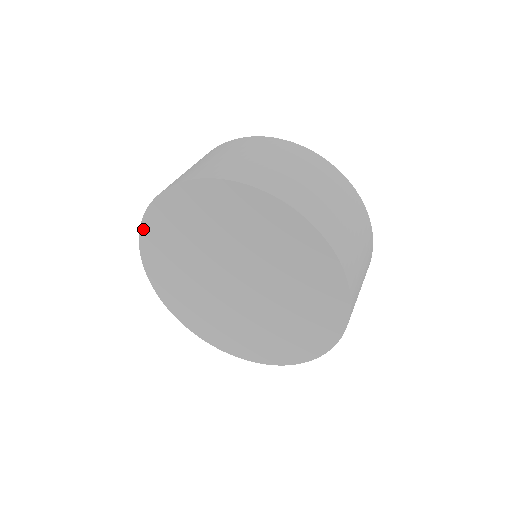
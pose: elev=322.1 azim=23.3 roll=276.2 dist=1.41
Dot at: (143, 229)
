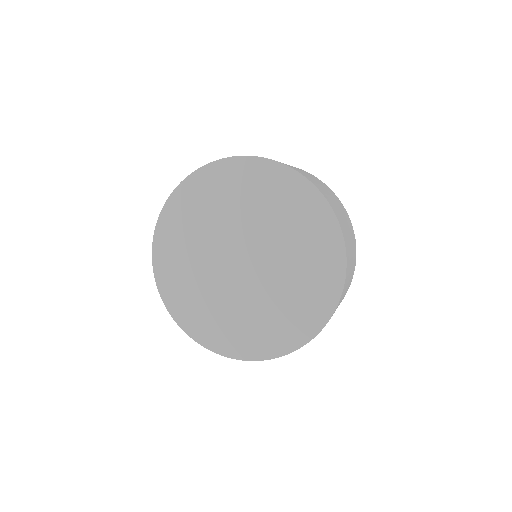
Dot at: (172, 197)
